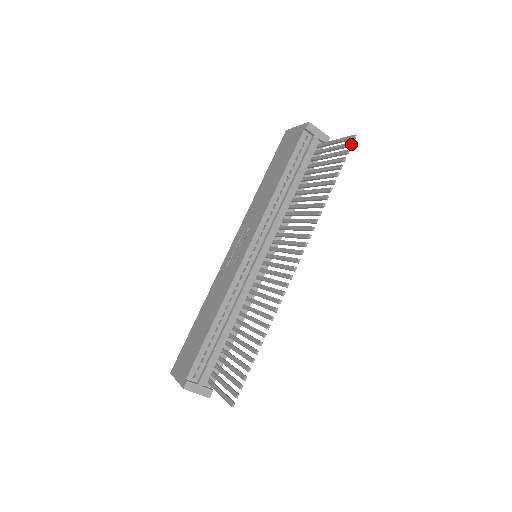
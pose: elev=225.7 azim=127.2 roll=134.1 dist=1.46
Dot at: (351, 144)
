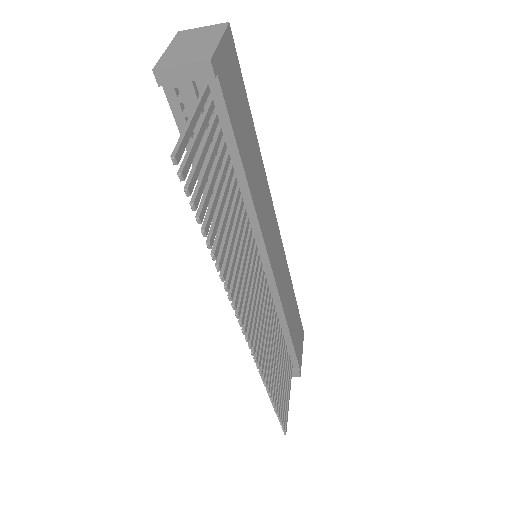
Dot at: occluded
